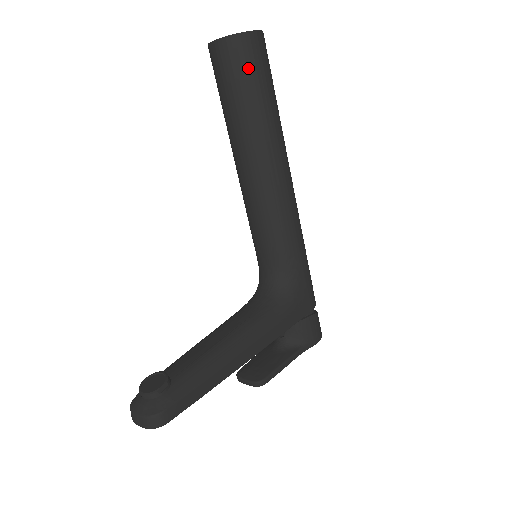
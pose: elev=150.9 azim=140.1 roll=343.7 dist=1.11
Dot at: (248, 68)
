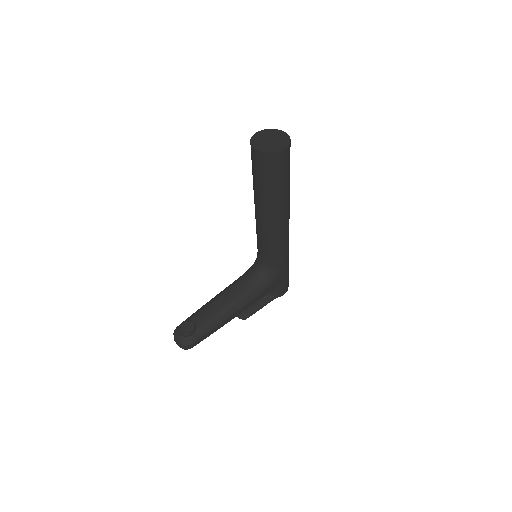
Dot at: (273, 171)
